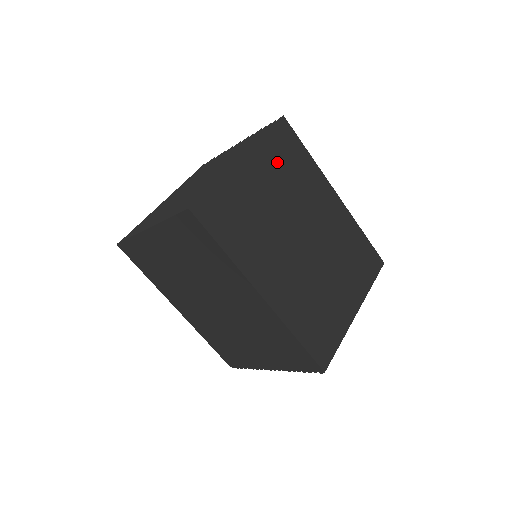
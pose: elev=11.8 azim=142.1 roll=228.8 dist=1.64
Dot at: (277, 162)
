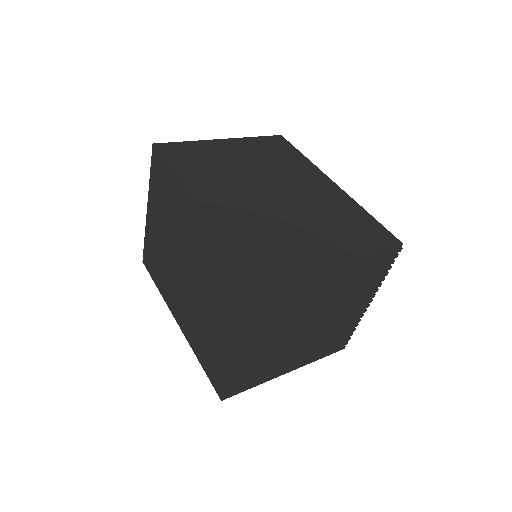
Dot at: (262, 150)
